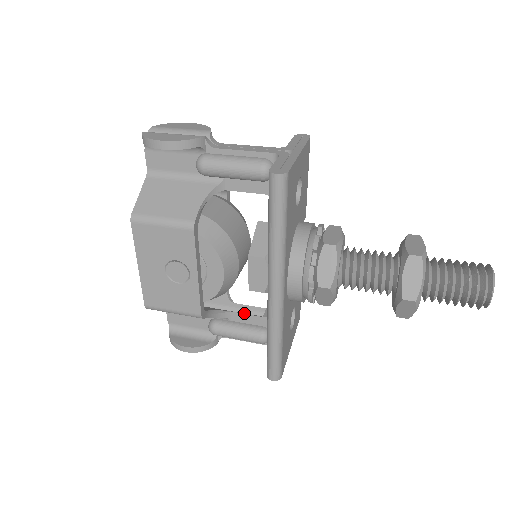
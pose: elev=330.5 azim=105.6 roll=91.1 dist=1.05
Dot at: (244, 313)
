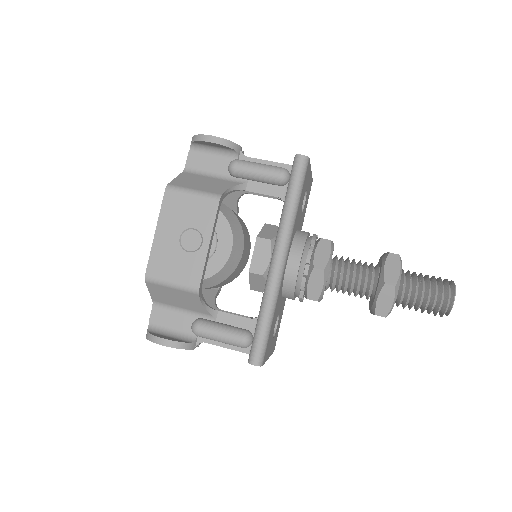
Dot at: (231, 315)
